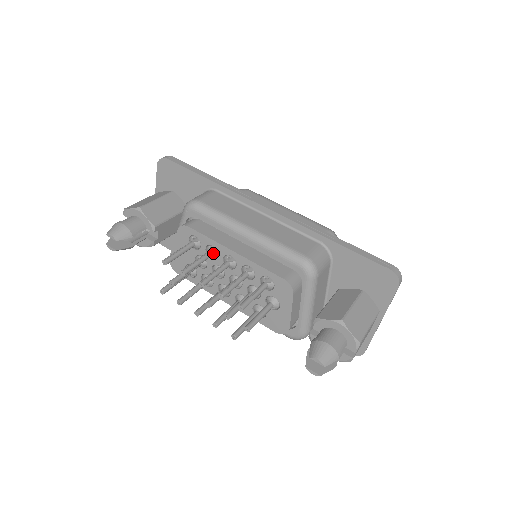
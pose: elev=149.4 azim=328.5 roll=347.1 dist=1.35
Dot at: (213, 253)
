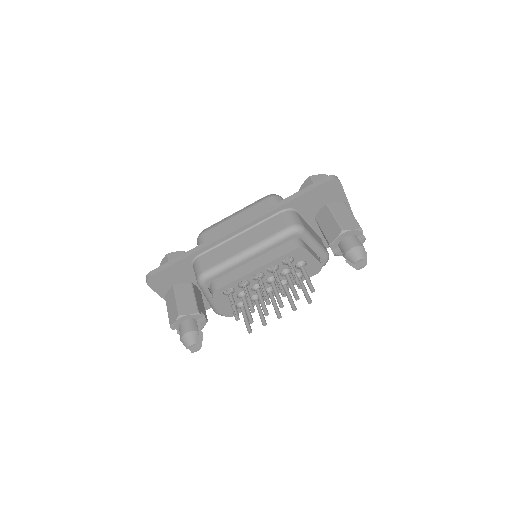
Dot at: (246, 284)
